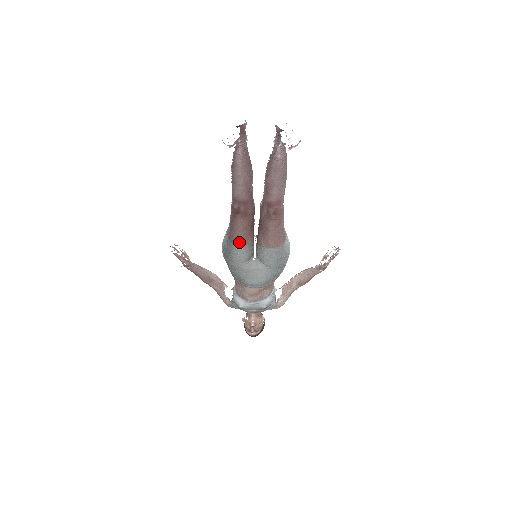
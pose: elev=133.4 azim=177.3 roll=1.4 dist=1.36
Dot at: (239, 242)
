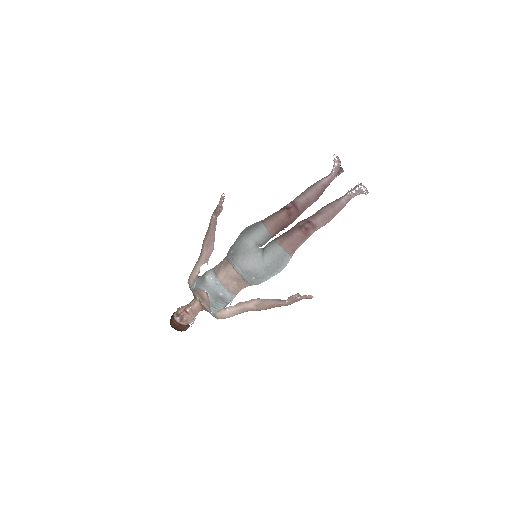
Dot at: (268, 225)
